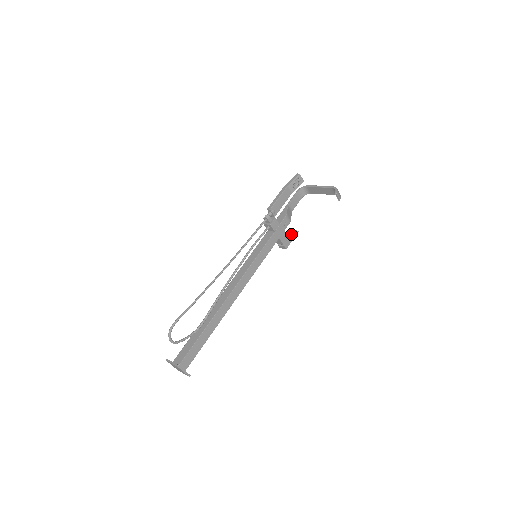
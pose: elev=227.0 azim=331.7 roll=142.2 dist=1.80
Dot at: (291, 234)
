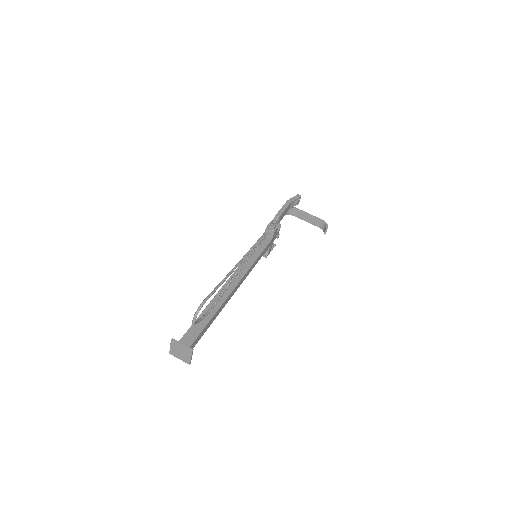
Dot at: occluded
